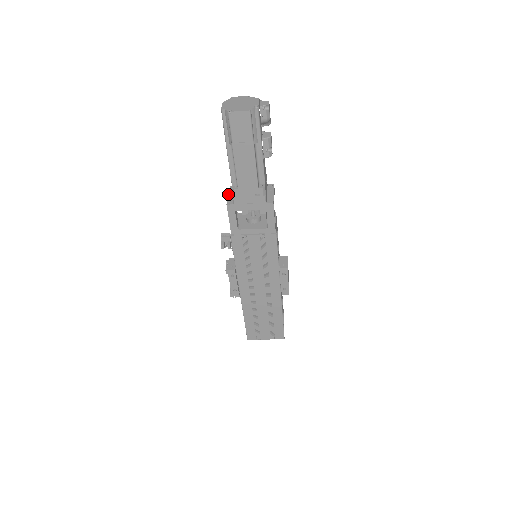
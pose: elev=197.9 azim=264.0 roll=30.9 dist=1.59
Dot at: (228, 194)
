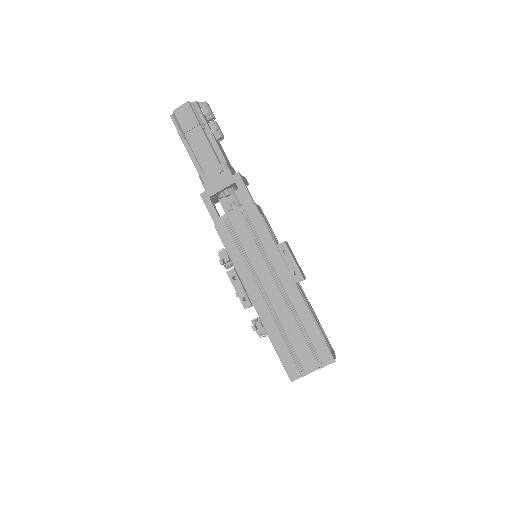
Dot at: occluded
